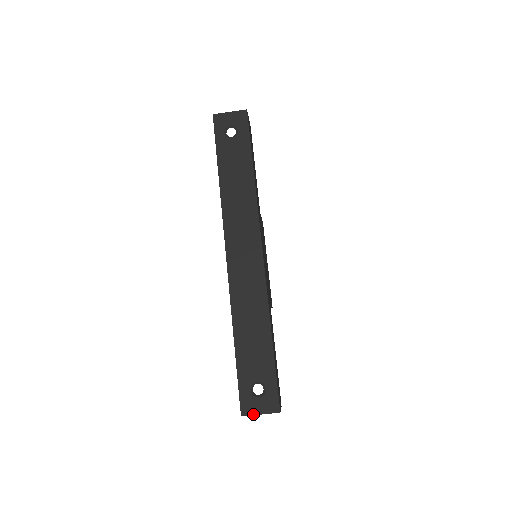
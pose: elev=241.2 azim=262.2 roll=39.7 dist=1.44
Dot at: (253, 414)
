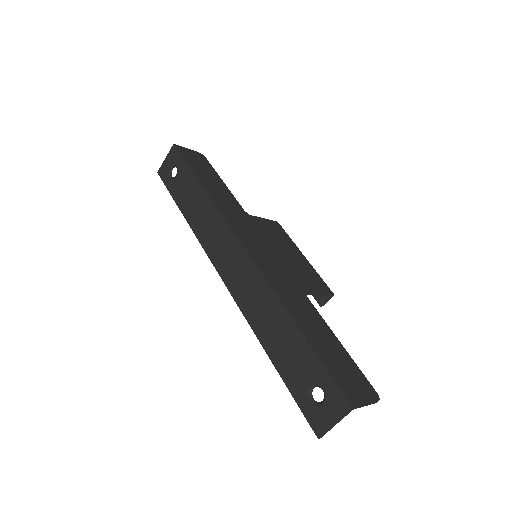
Dot at: (328, 429)
